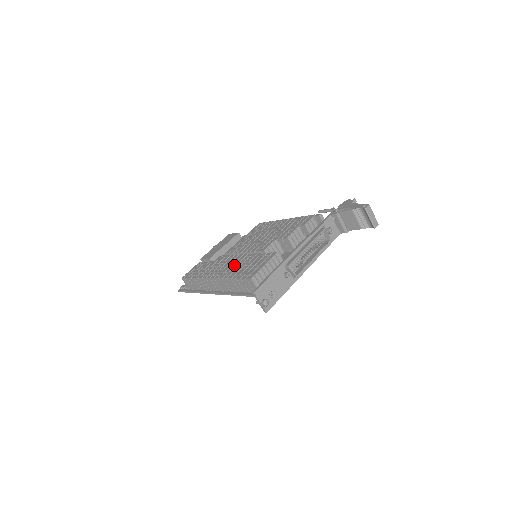
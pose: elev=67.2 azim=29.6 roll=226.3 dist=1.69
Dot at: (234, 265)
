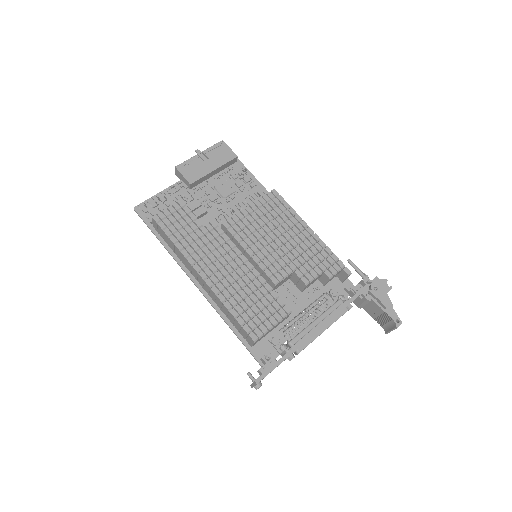
Dot at: (234, 277)
